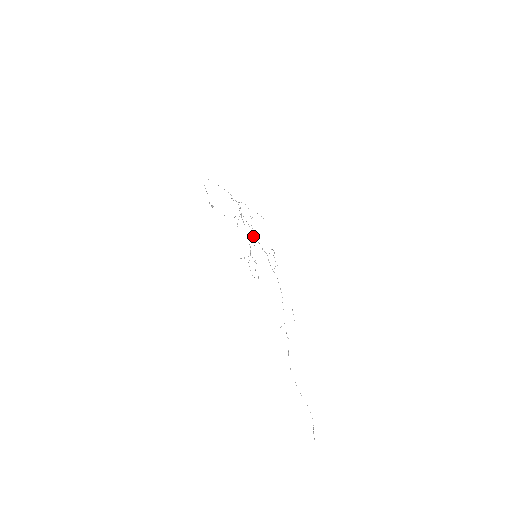
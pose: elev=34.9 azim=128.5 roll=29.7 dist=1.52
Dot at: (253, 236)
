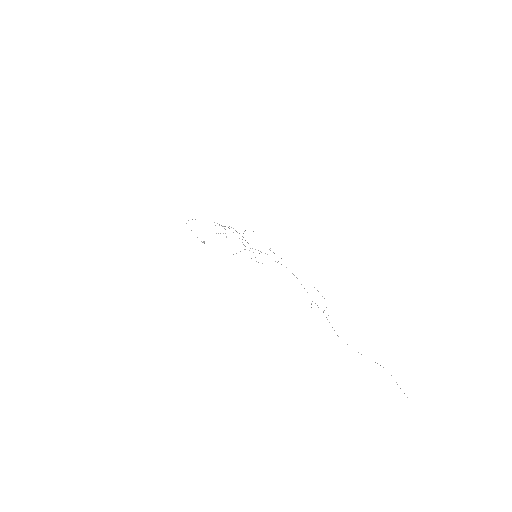
Dot at: occluded
